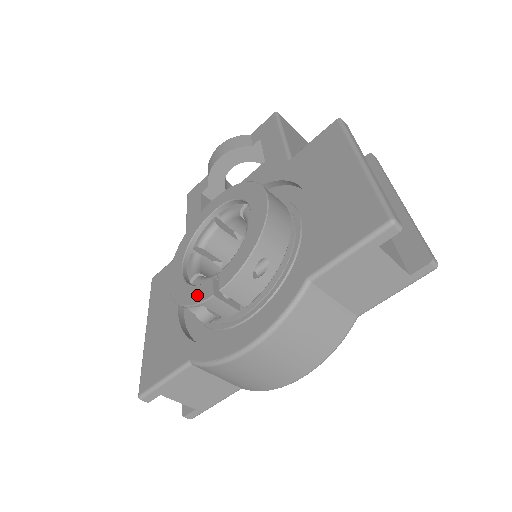
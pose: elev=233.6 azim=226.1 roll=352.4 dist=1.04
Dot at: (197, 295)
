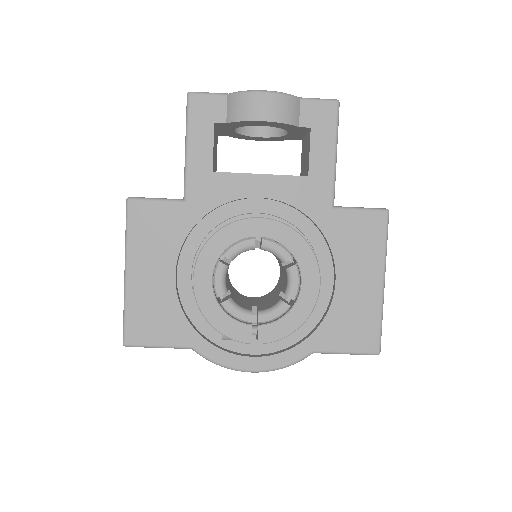
Dot at: (233, 330)
